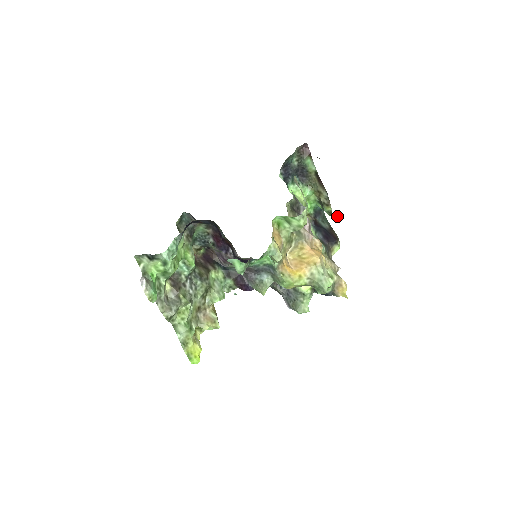
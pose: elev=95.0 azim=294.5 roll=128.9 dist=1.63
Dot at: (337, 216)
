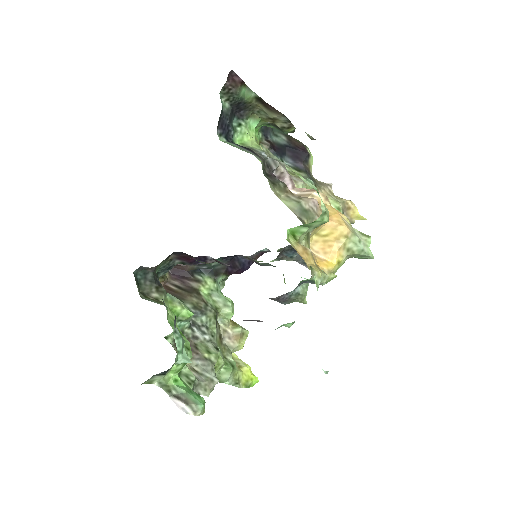
Dot at: (311, 137)
